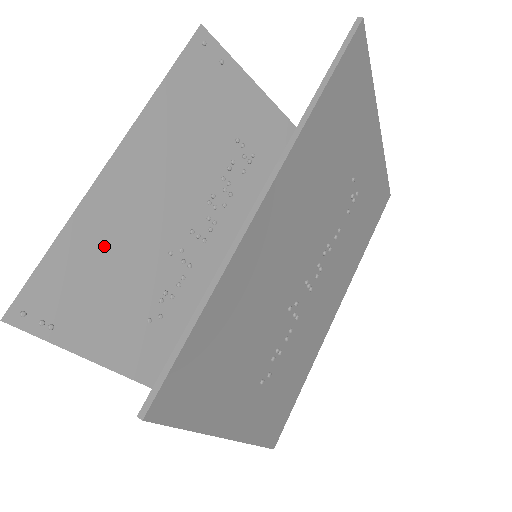
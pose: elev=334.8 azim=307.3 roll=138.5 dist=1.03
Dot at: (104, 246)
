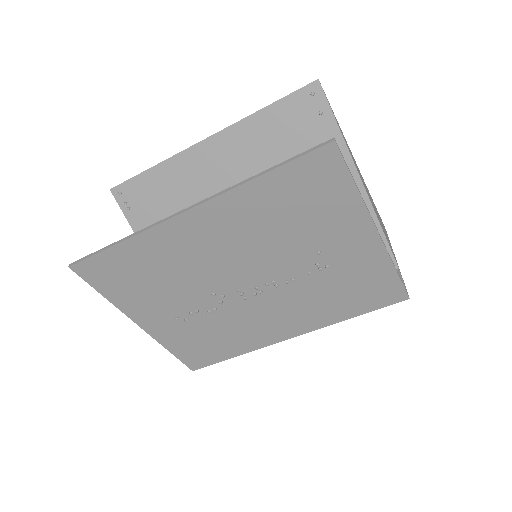
Dot at: (175, 186)
